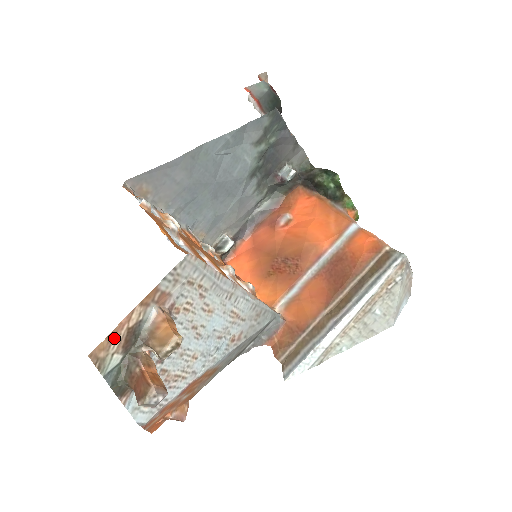
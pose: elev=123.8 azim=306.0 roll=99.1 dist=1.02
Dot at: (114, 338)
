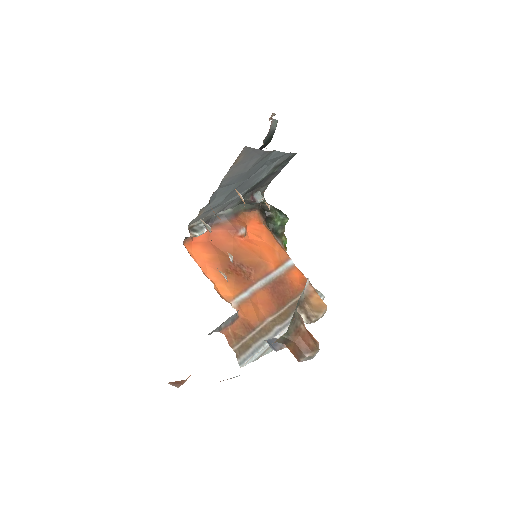
Dot at: occluded
